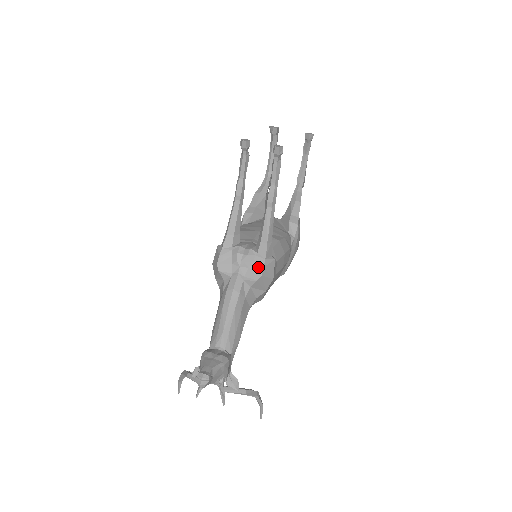
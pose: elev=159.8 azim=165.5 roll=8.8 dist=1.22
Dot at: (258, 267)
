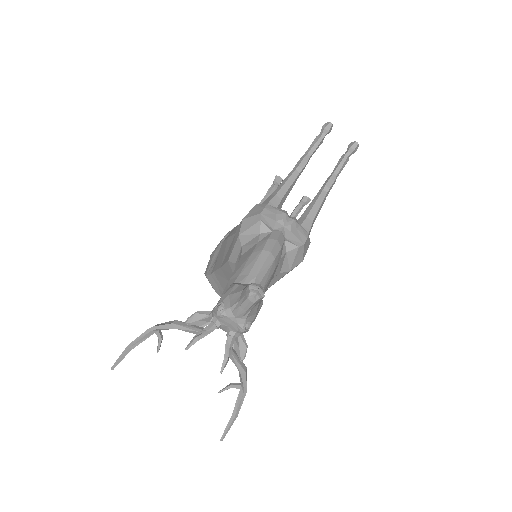
Dot at: (301, 236)
